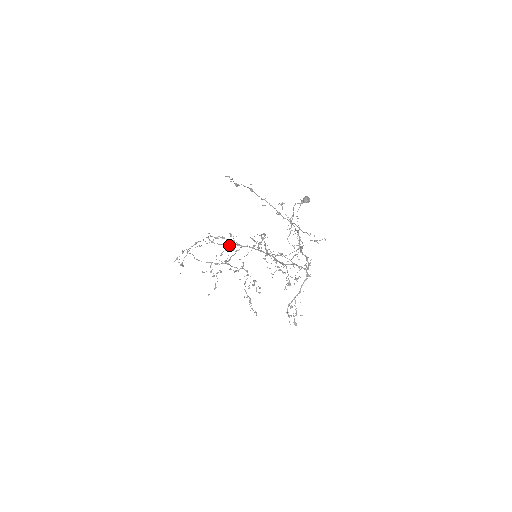
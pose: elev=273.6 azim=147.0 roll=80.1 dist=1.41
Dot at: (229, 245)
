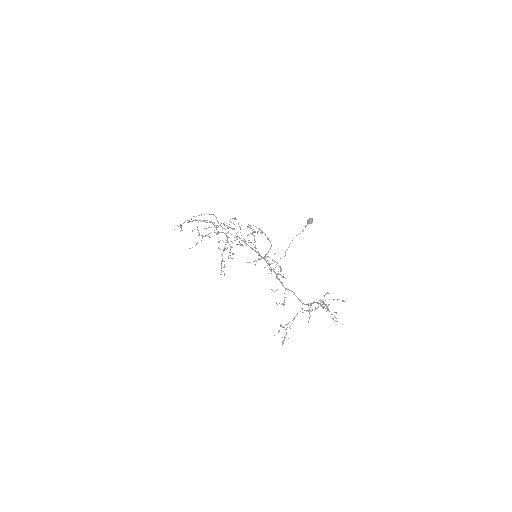
Dot at: (237, 239)
